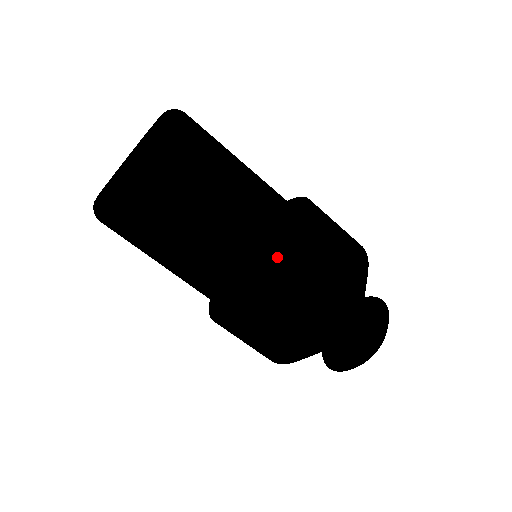
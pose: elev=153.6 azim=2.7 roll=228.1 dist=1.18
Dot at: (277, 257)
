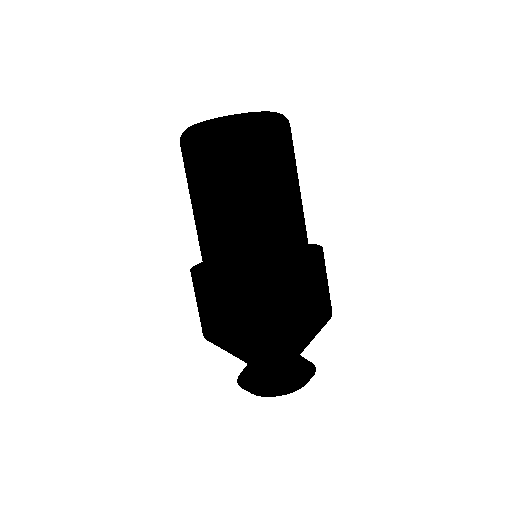
Dot at: (262, 259)
